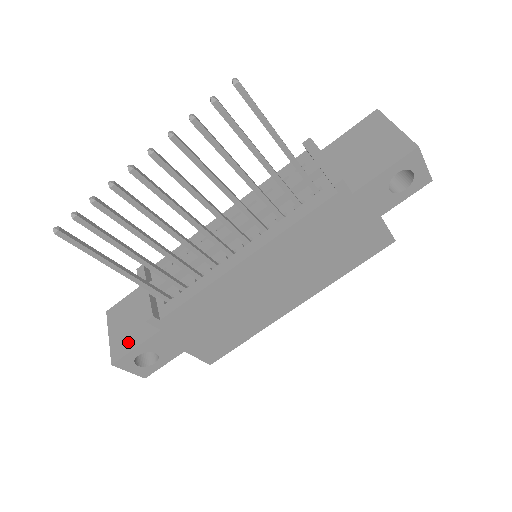
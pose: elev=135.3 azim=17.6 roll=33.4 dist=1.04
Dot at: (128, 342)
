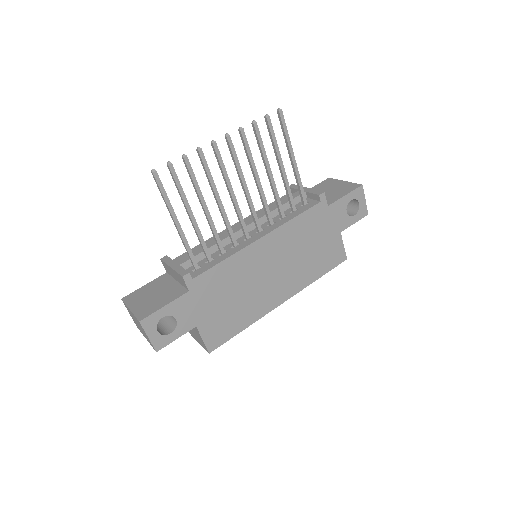
Dot at: (155, 305)
